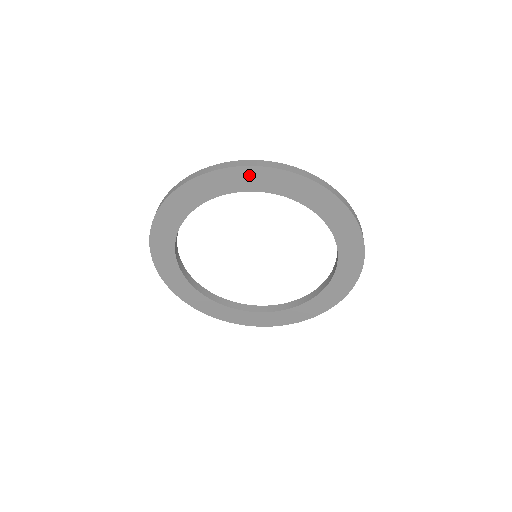
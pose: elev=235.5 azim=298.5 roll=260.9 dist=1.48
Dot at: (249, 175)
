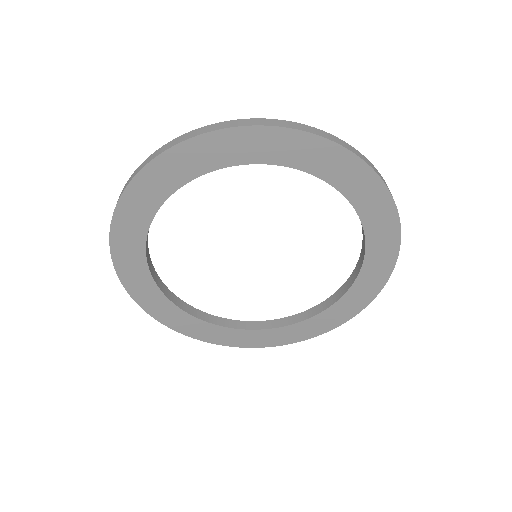
Dot at: (182, 157)
